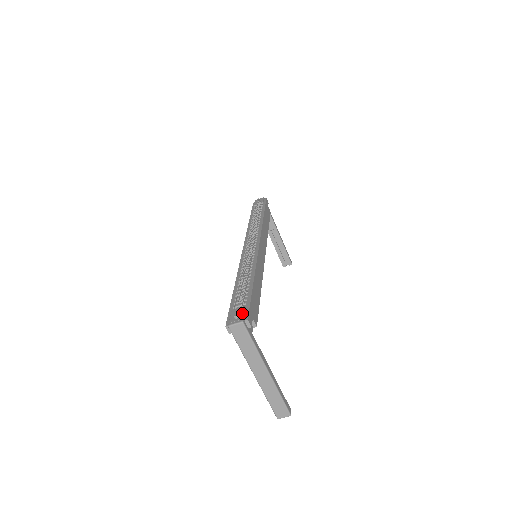
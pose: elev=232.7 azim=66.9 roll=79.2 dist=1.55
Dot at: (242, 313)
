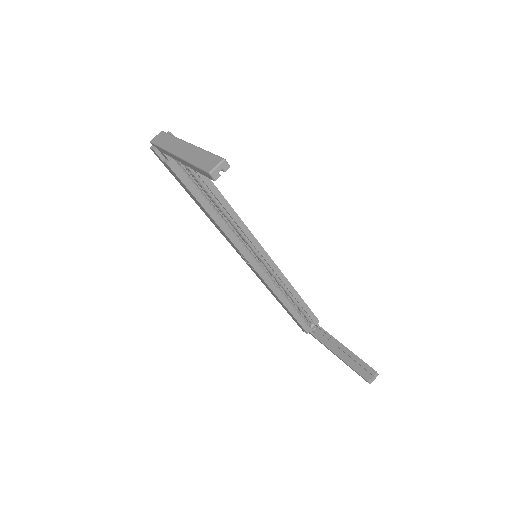
Dot at: occluded
